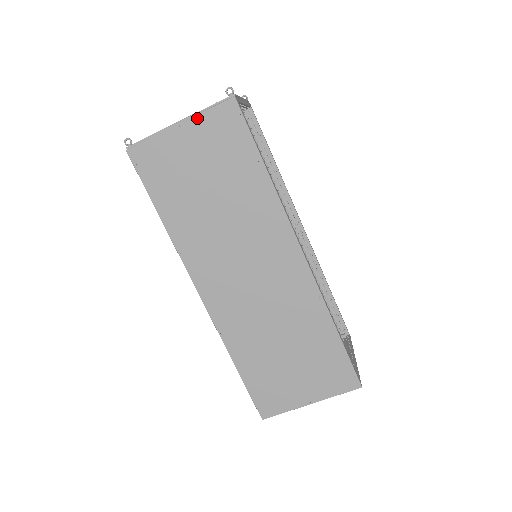
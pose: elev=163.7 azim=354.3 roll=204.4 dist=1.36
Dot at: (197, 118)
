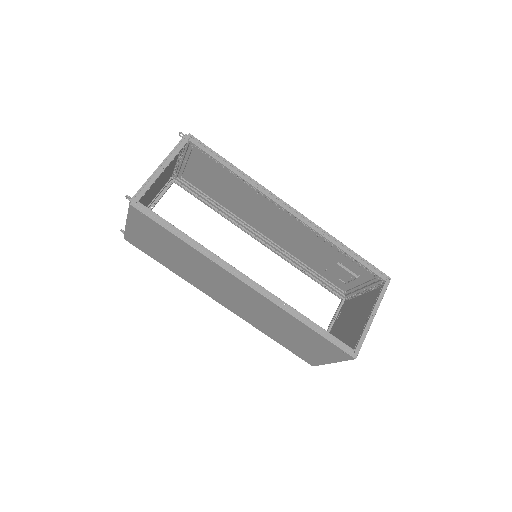
Dot at: (129, 219)
